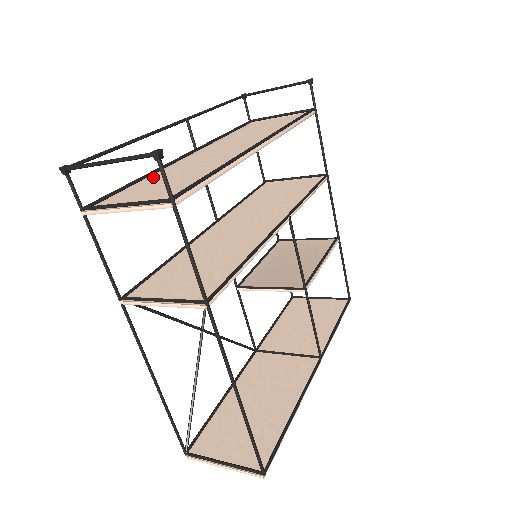
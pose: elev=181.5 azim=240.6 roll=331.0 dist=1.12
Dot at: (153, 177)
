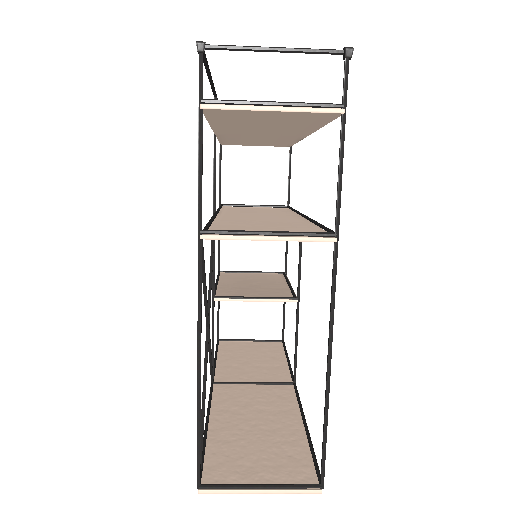
Dot at: occluded
